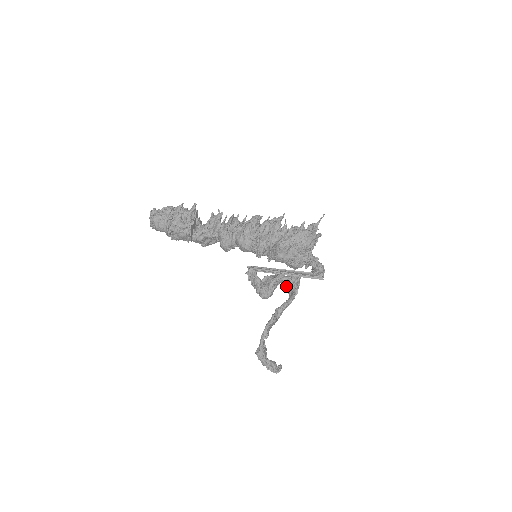
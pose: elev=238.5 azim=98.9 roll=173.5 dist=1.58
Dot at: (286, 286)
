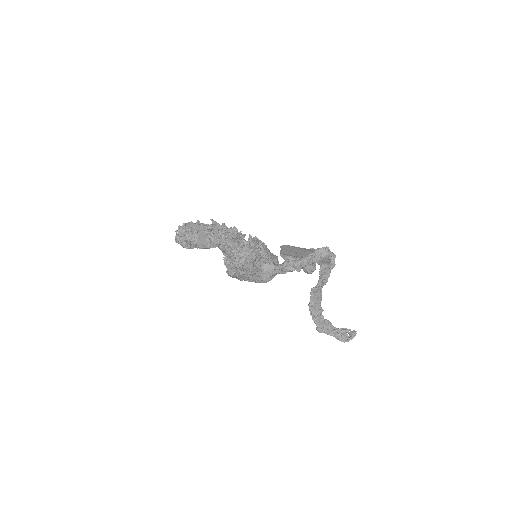
Dot at: occluded
